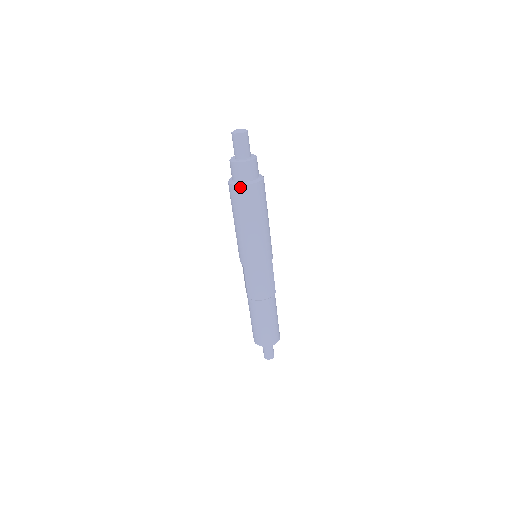
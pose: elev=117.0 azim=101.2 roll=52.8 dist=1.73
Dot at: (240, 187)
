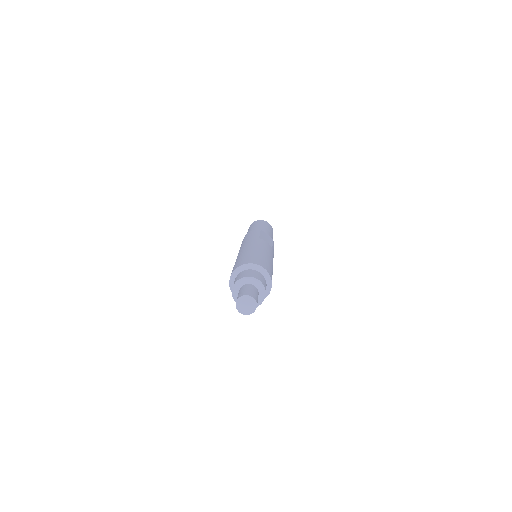
Dot at: occluded
